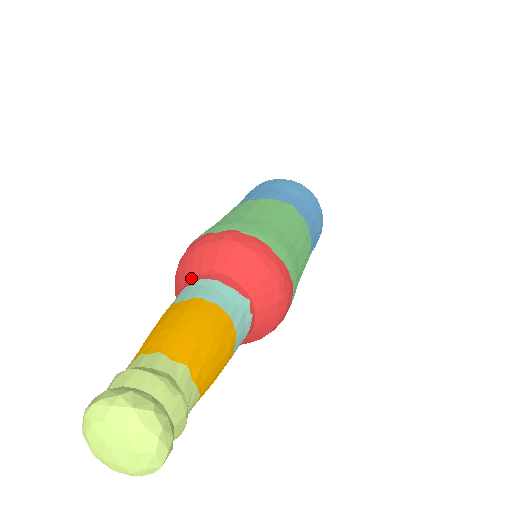
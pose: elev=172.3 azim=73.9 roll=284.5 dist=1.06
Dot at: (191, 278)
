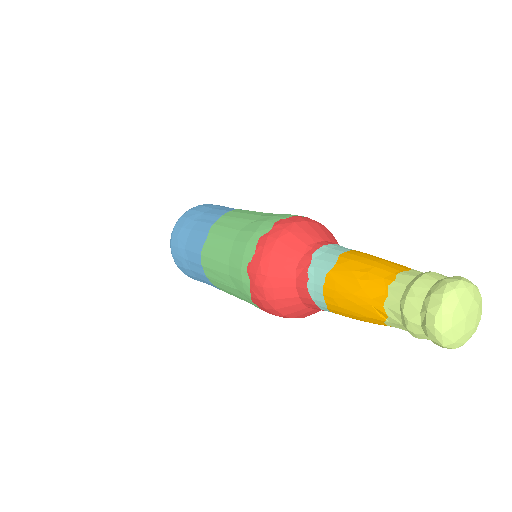
Dot at: (300, 262)
